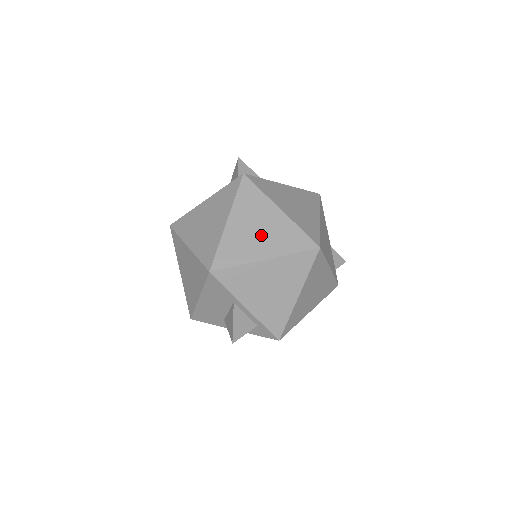
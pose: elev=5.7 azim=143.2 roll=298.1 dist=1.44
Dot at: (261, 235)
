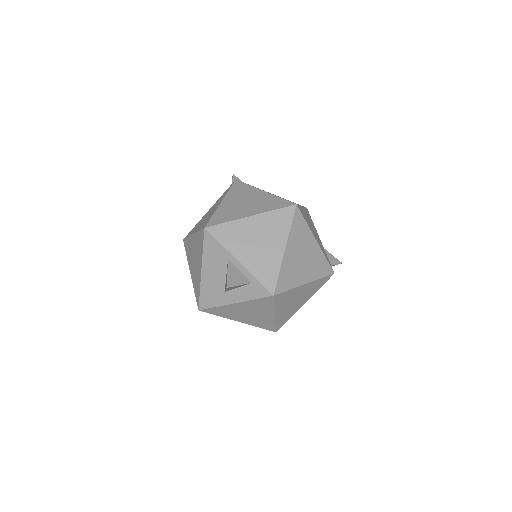
Dot at: (248, 205)
